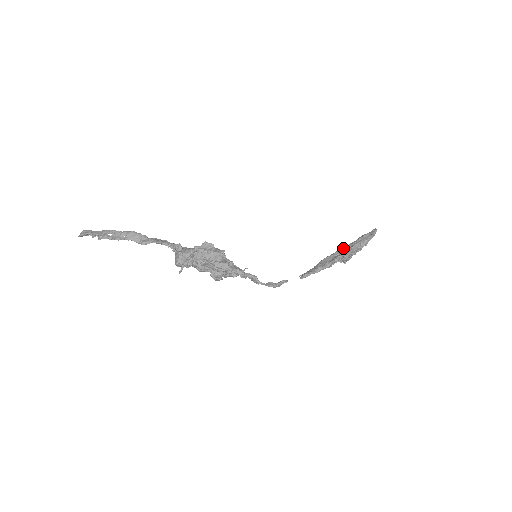
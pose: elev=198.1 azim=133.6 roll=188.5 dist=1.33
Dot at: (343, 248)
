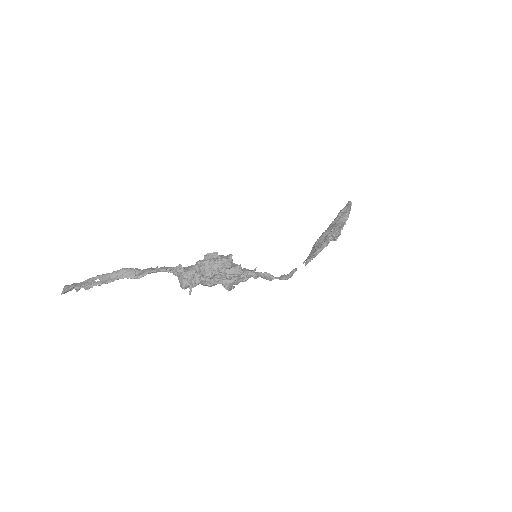
Dot at: (328, 227)
